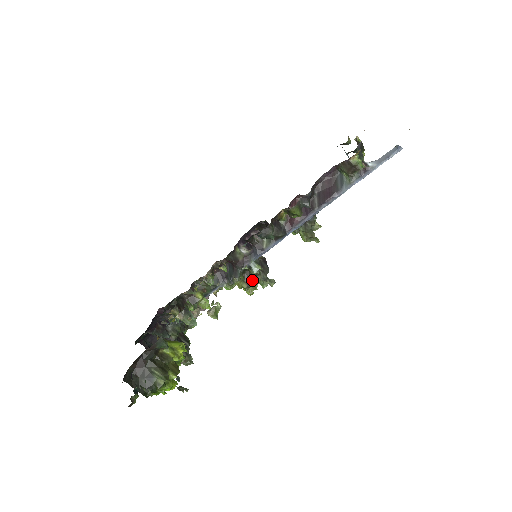
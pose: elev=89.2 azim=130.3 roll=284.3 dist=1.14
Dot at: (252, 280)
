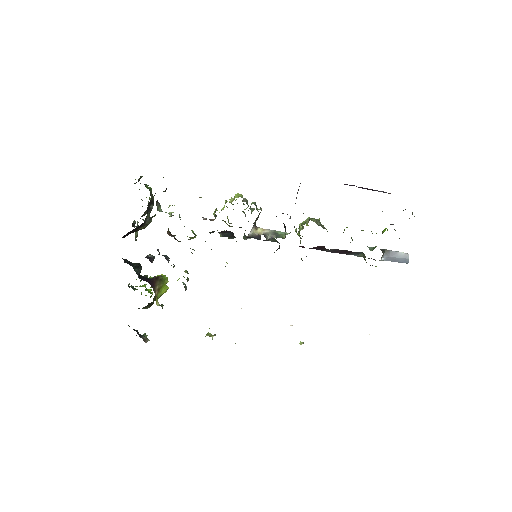
Dot at: occluded
